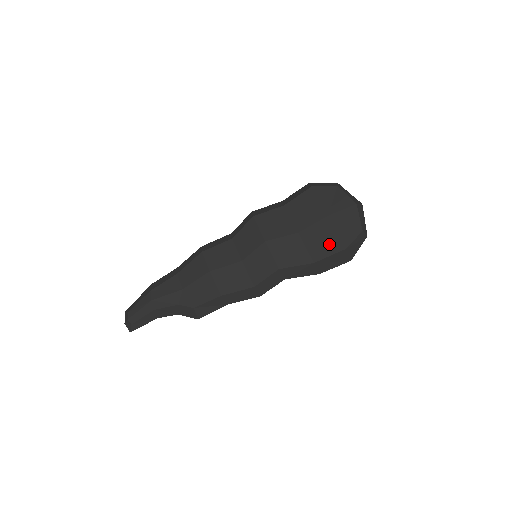
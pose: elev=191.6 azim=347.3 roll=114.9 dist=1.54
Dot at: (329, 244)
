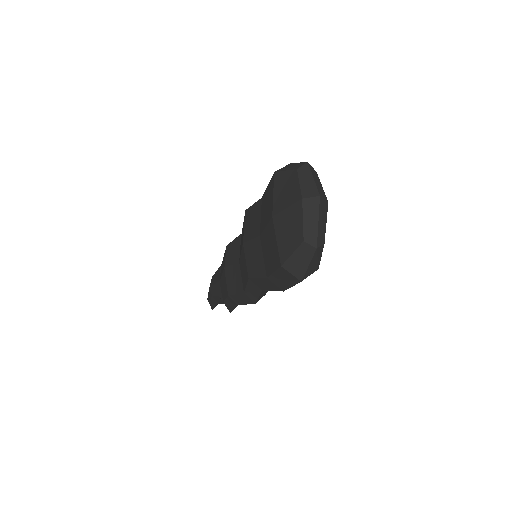
Dot at: (273, 256)
